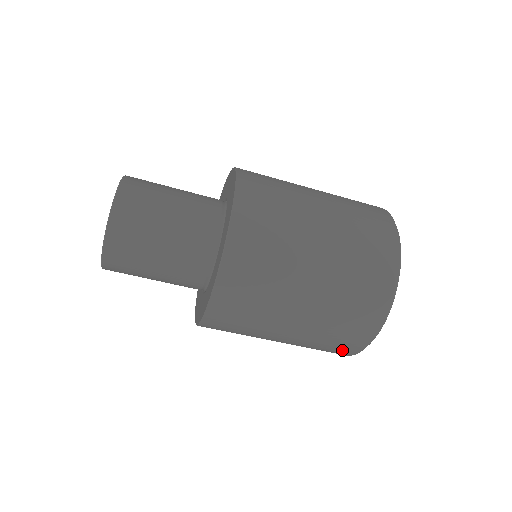
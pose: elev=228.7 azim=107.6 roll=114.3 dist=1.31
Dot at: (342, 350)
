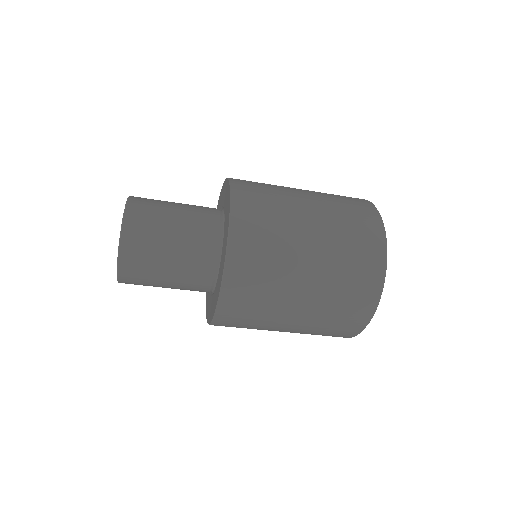
Dot at: occluded
